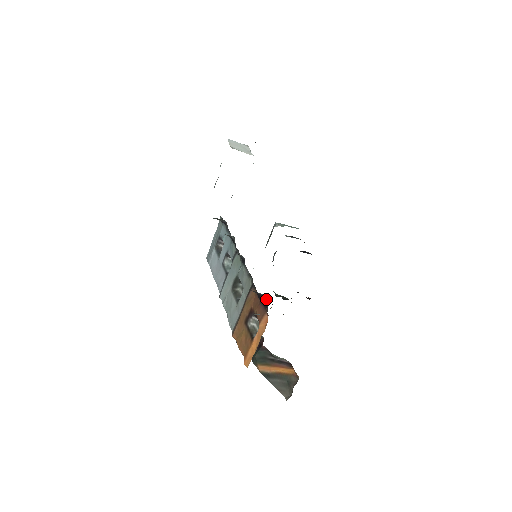
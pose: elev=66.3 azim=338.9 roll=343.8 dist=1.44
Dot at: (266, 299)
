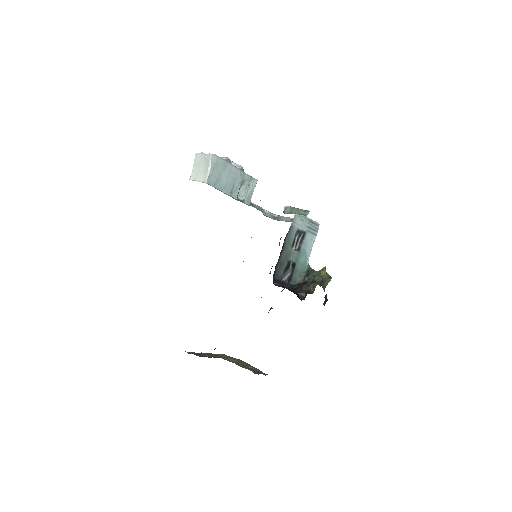
Dot at: occluded
